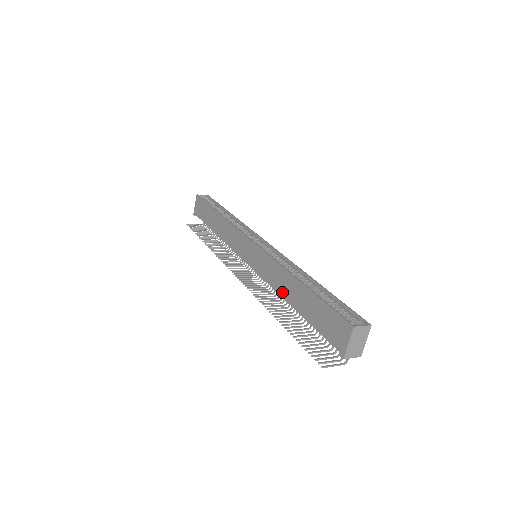
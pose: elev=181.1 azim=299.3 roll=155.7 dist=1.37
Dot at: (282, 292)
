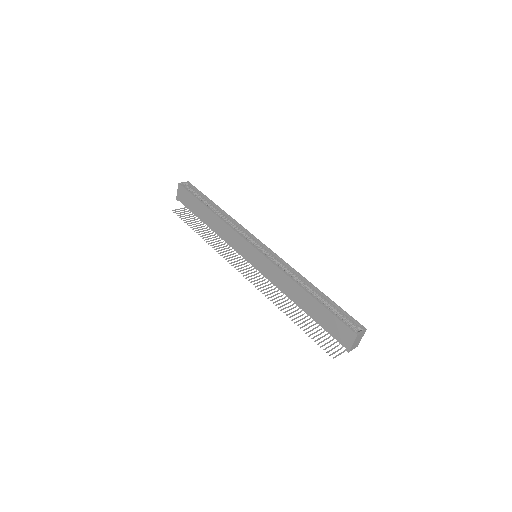
Dot at: (289, 295)
